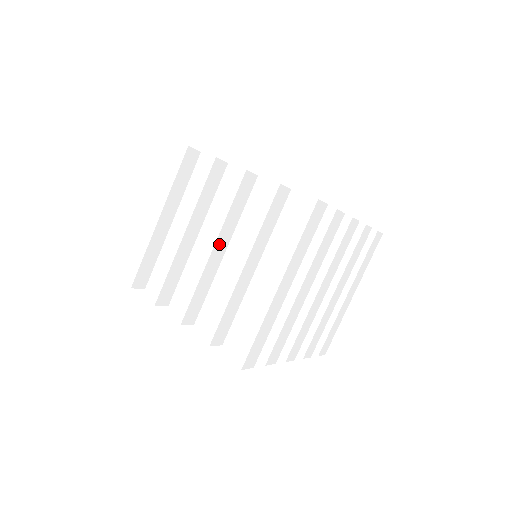
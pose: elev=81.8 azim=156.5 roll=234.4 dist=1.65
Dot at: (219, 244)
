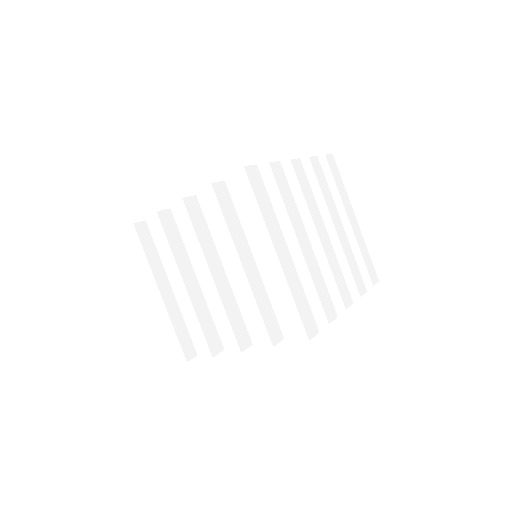
Dot at: (213, 268)
